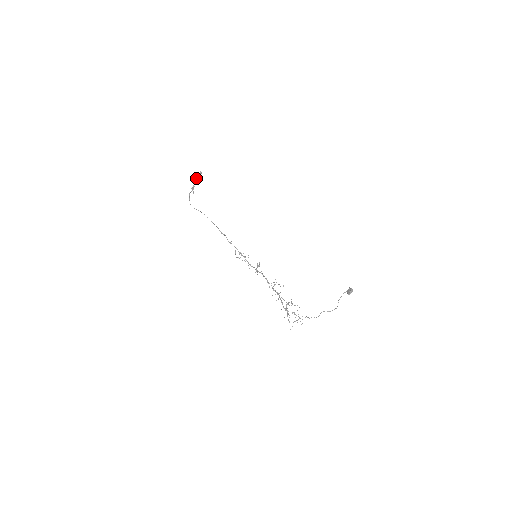
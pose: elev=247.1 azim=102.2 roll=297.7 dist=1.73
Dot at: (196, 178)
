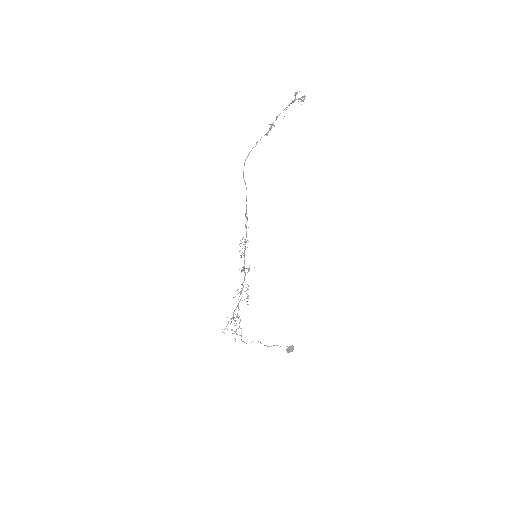
Dot at: (293, 100)
